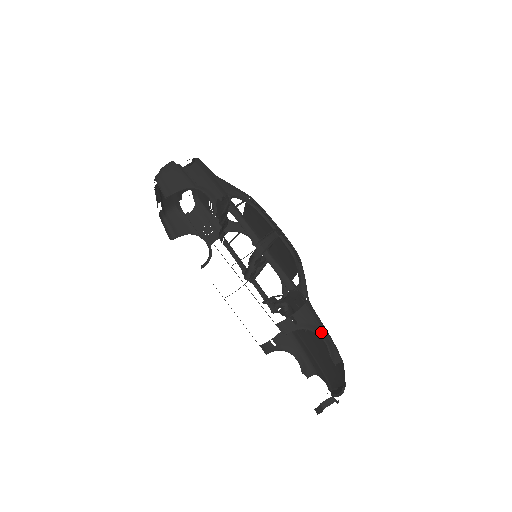
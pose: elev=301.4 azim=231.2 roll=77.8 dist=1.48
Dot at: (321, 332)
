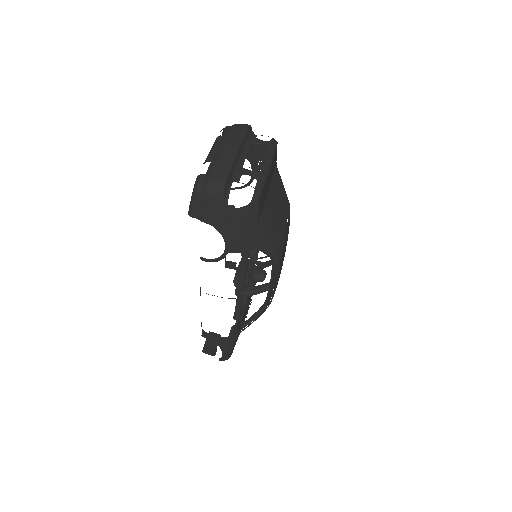
Dot at: (226, 351)
